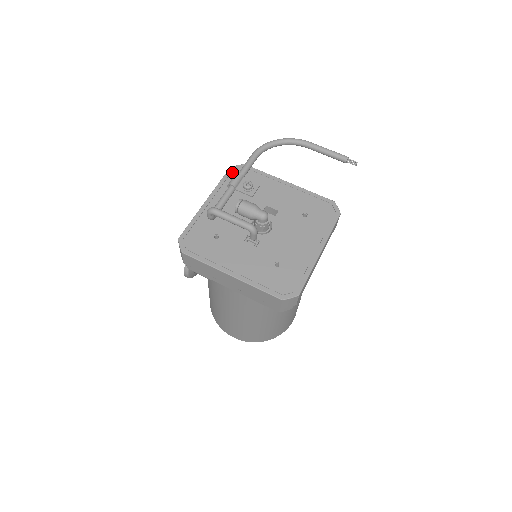
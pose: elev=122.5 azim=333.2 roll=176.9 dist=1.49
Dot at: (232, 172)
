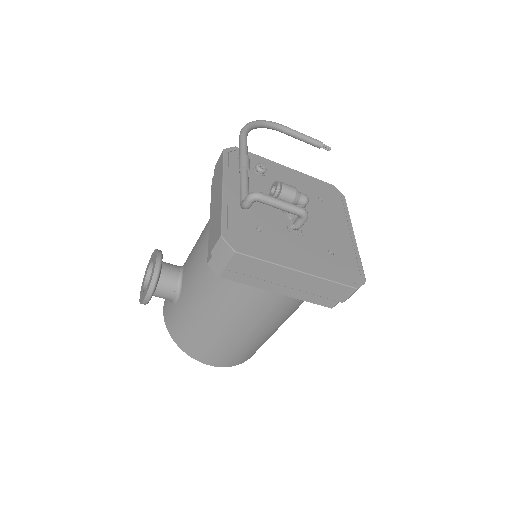
Dot at: (229, 155)
